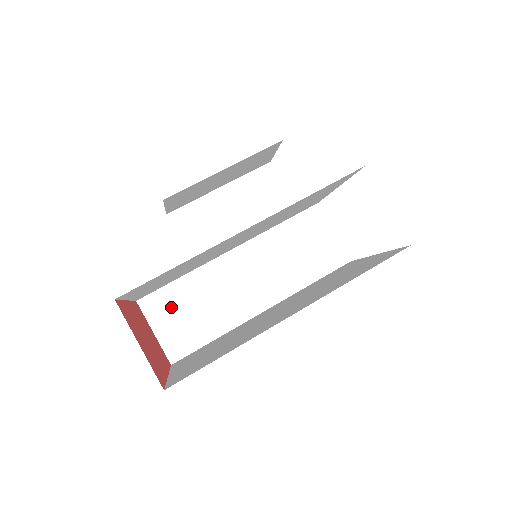
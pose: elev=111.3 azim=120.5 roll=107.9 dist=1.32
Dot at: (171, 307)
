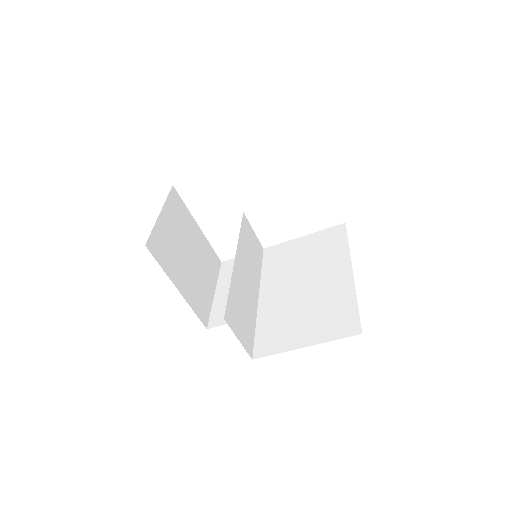
Dot at: (236, 315)
